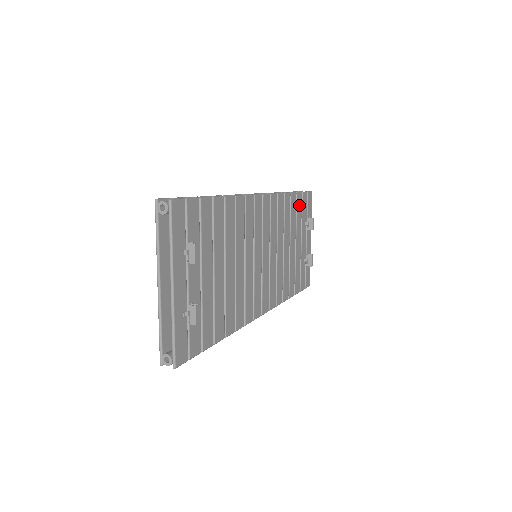
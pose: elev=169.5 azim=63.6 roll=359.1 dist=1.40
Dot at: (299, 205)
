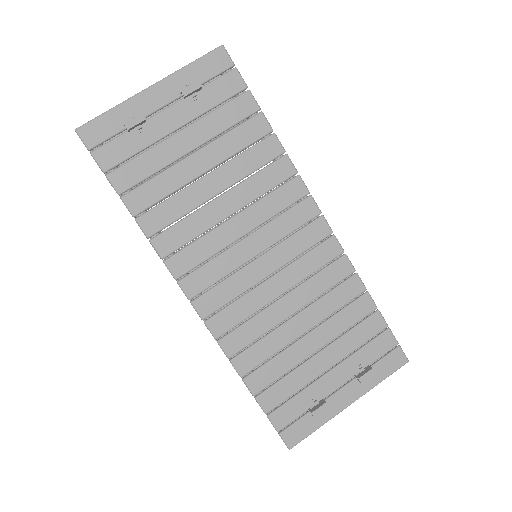
Dot at: (369, 328)
